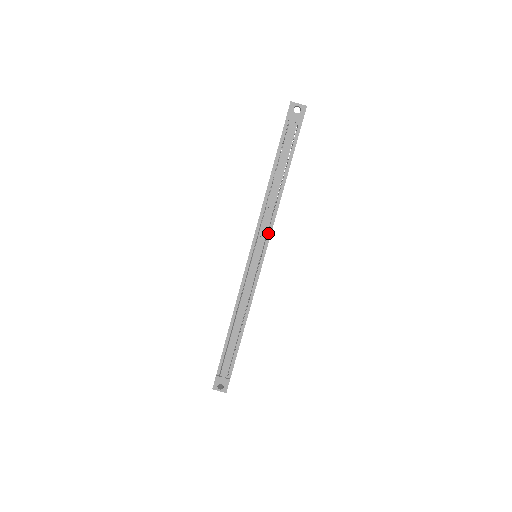
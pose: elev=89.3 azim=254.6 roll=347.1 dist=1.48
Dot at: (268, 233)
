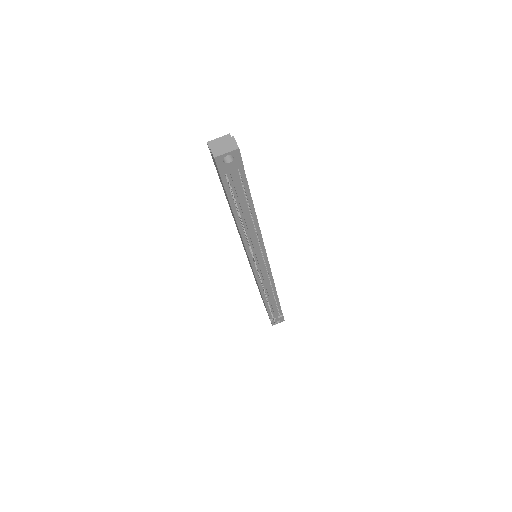
Dot at: (261, 248)
